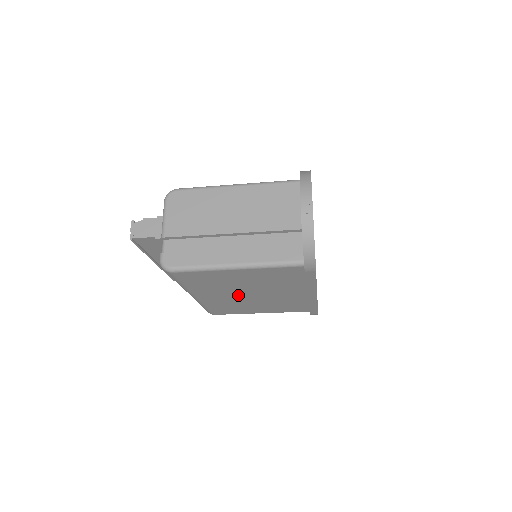
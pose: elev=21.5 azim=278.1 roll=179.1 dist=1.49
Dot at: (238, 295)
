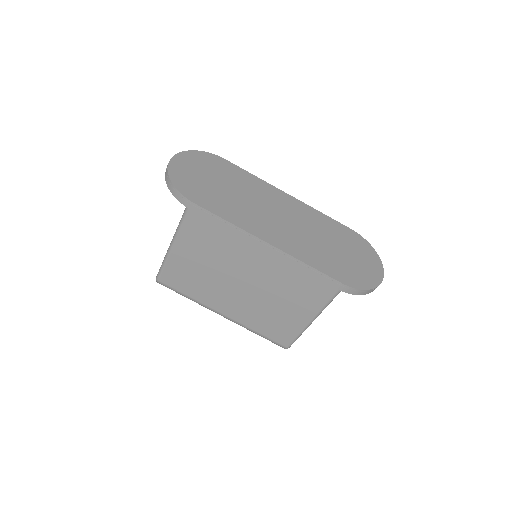
Dot at: (238, 291)
